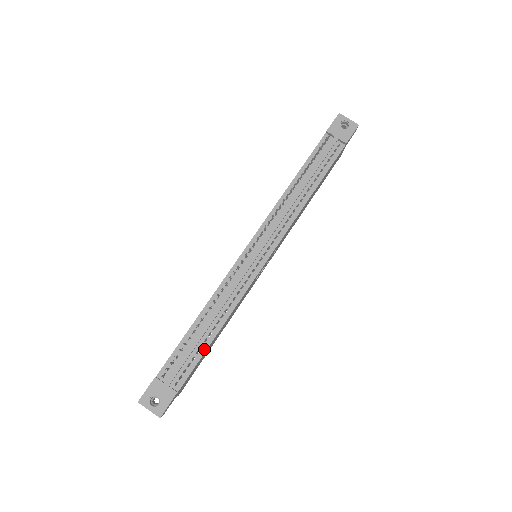
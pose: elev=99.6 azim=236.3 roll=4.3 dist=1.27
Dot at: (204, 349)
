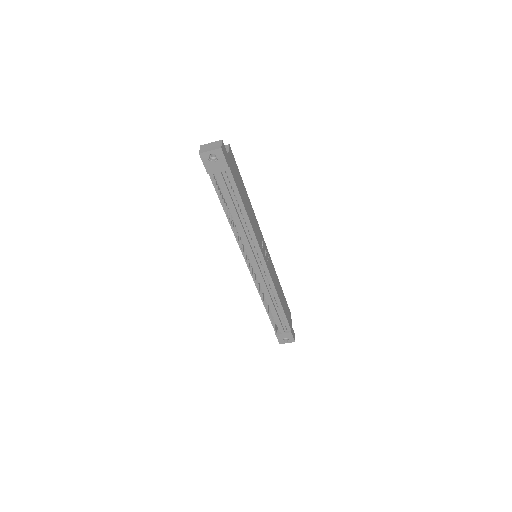
Dot at: (283, 313)
